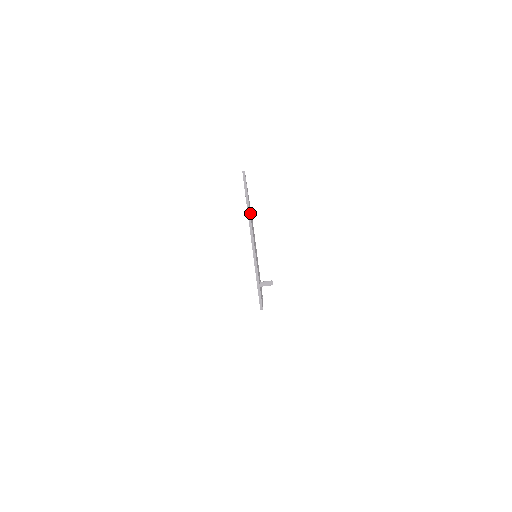
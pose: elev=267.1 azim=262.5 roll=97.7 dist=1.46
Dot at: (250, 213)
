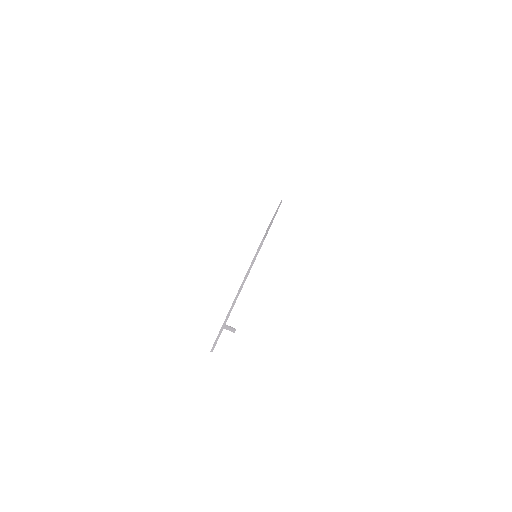
Dot at: occluded
